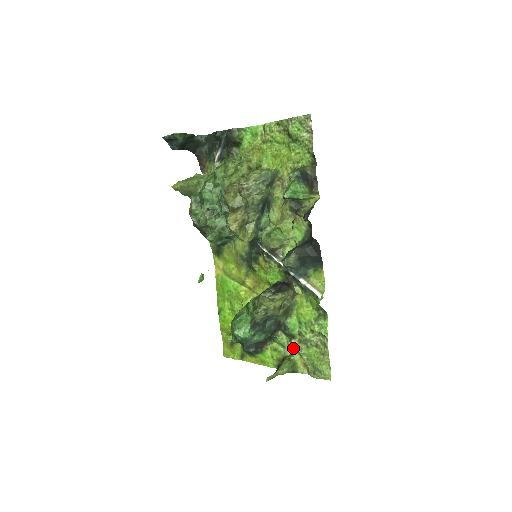
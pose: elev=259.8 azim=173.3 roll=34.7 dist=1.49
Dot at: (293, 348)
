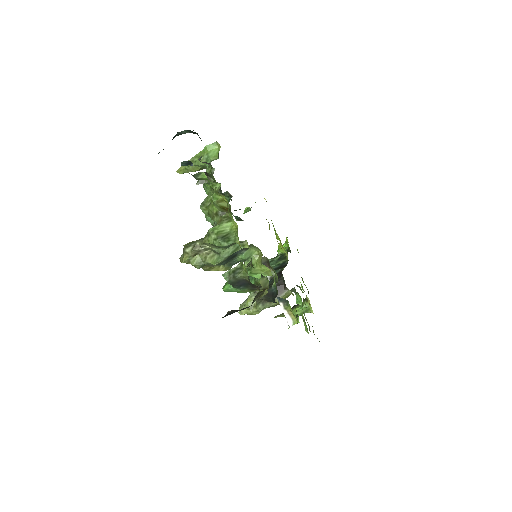
Dot at: occluded
